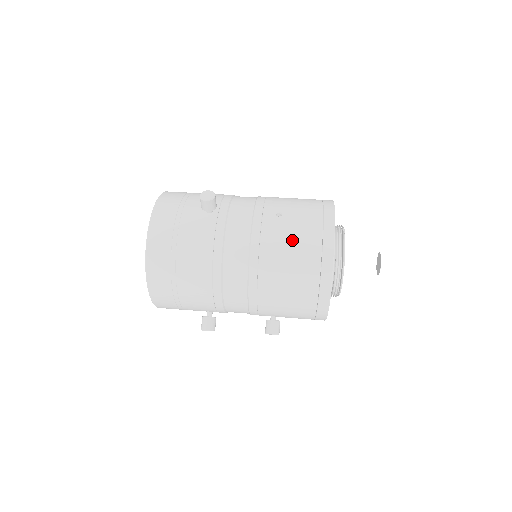
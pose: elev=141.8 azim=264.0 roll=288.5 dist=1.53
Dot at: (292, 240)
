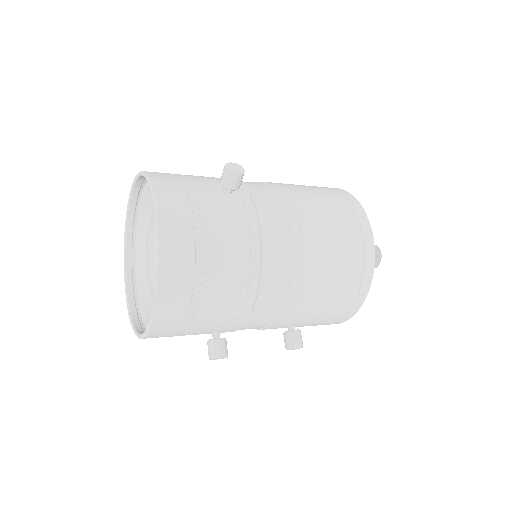
Dot at: (332, 224)
